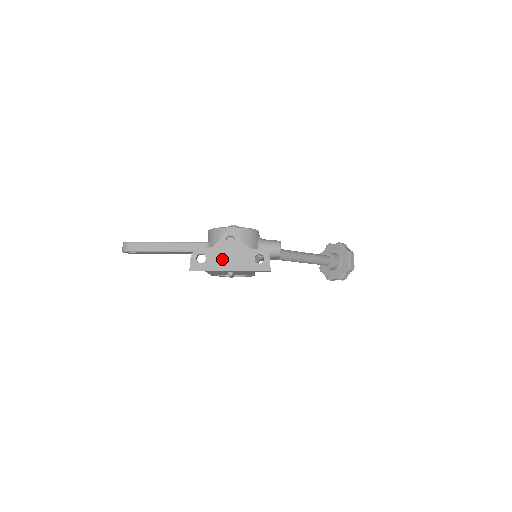
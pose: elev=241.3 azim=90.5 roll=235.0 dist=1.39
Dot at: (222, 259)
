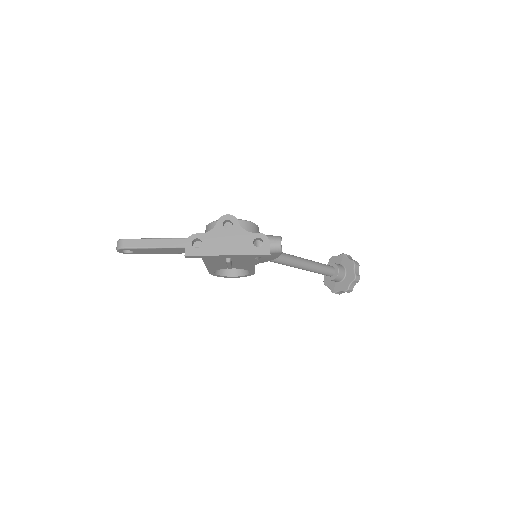
Dot at: (219, 243)
